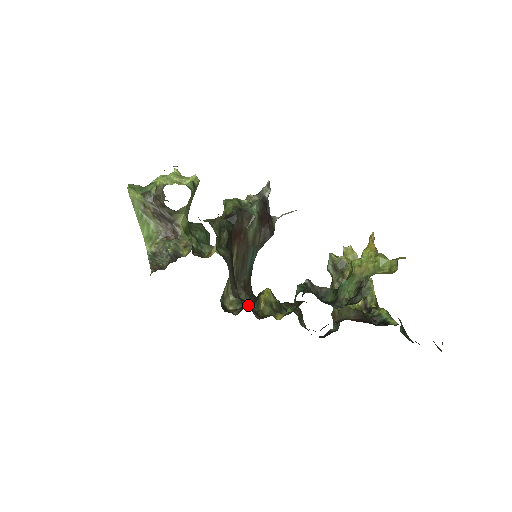
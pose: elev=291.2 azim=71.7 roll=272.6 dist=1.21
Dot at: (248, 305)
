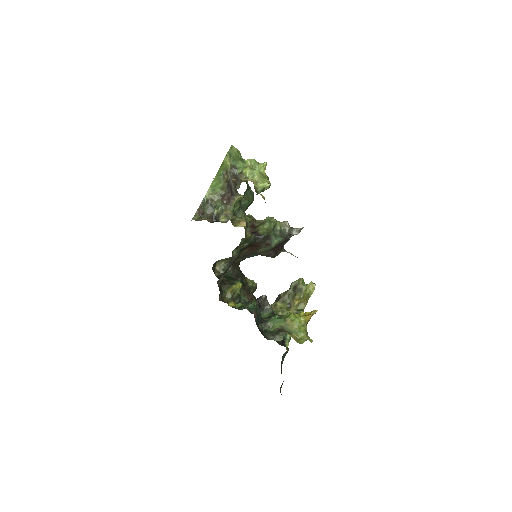
Dot at: (225, 279)
